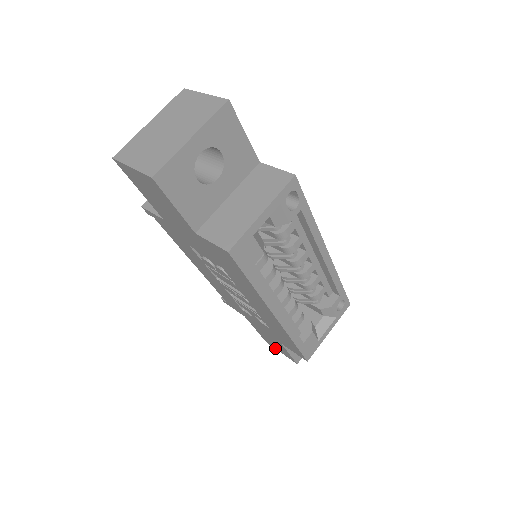
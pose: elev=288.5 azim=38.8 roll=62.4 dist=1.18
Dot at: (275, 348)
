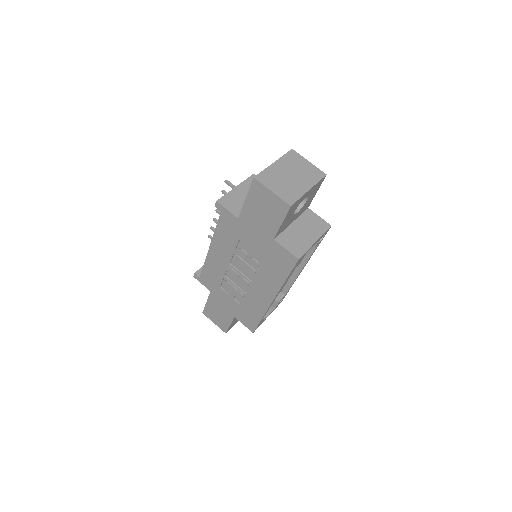
Dot at: (210, 319)
